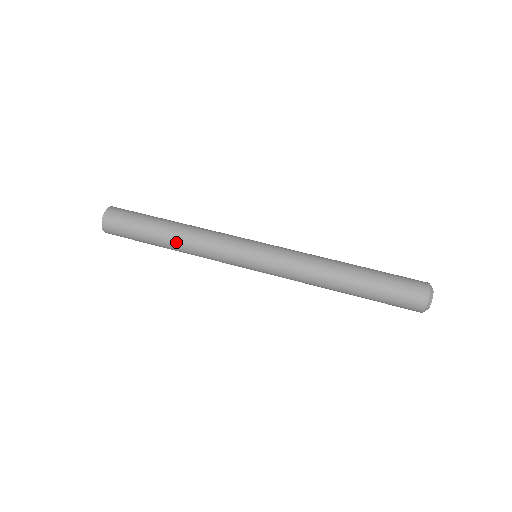
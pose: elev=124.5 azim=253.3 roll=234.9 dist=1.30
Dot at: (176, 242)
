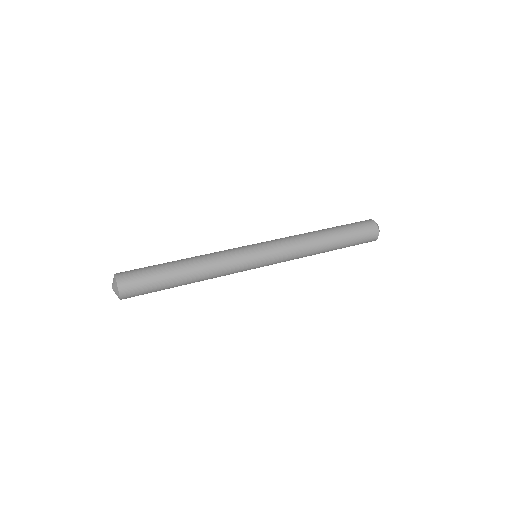
Dot at: (191, 261)
